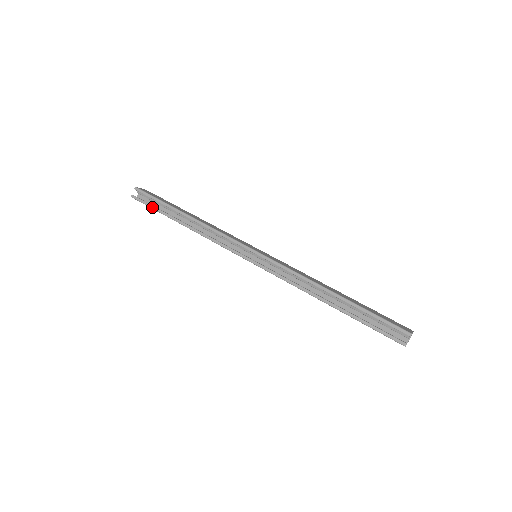
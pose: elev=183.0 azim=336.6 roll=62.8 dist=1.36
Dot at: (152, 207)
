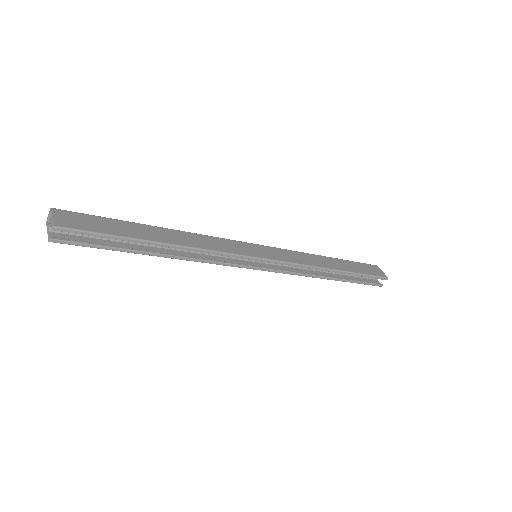
Dot at: (101, 248)
